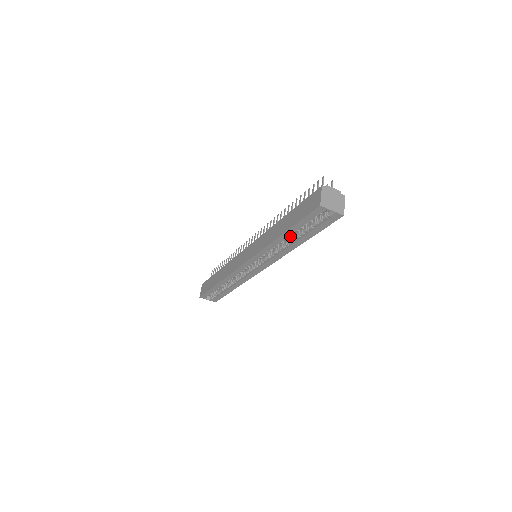
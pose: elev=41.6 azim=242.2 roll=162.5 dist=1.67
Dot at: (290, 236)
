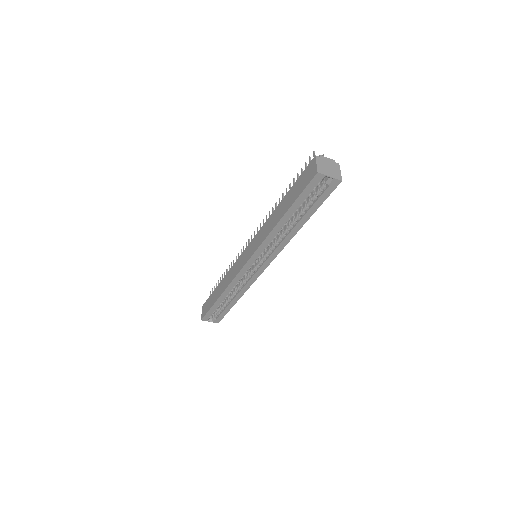
Dot at: (289, 221)
